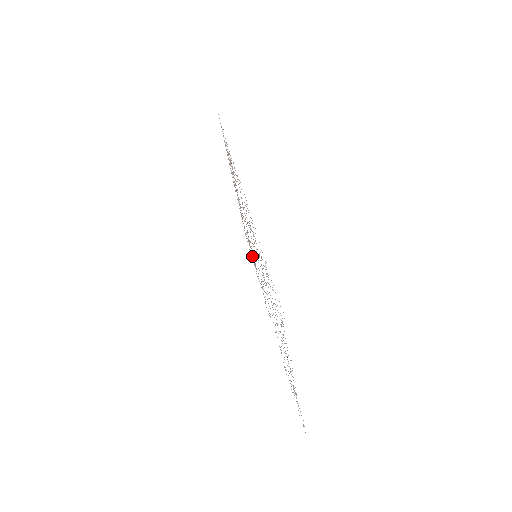
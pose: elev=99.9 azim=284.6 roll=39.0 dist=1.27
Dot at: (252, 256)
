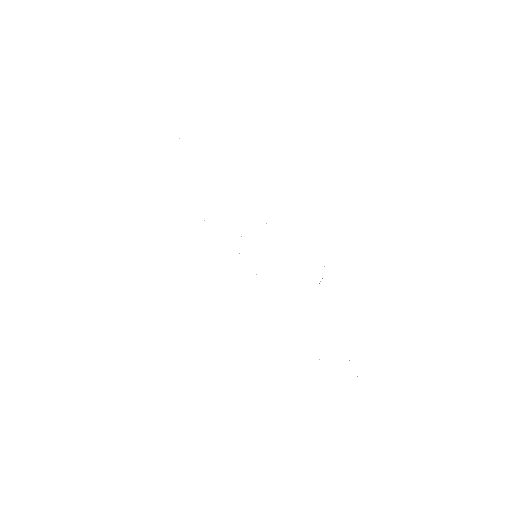
Dot at: occluded
